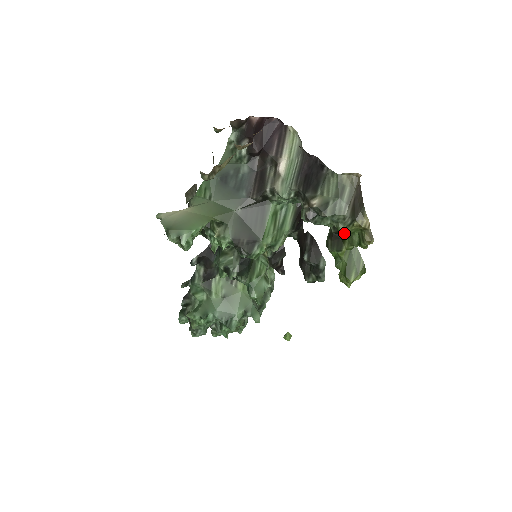
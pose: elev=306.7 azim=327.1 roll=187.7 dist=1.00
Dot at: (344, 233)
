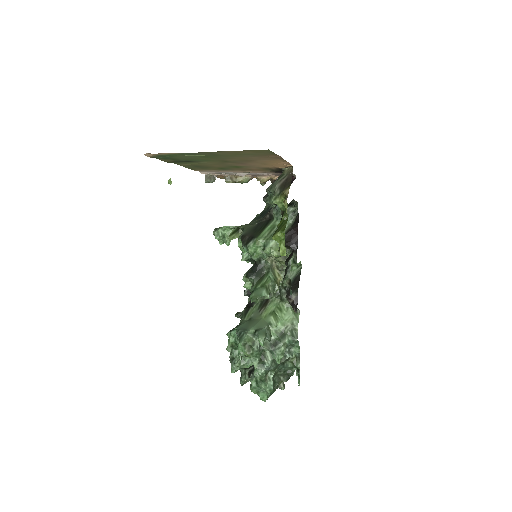
Dot at: (276, 202)
